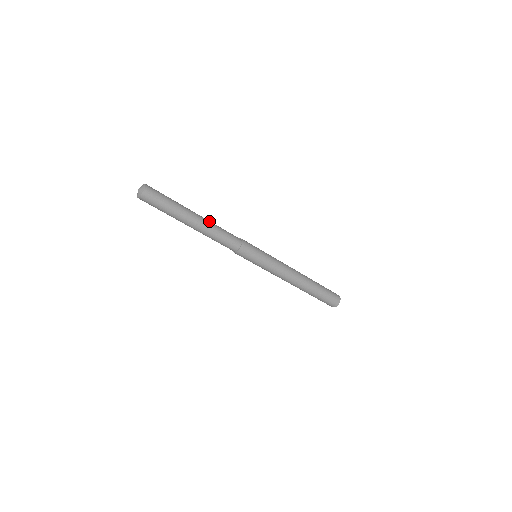
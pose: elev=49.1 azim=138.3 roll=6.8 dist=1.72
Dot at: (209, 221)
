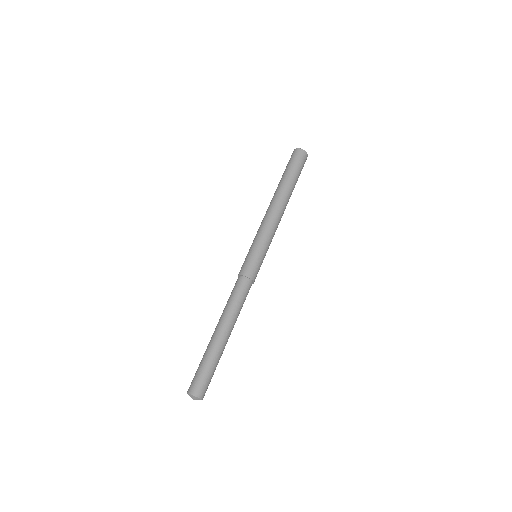
Dot at: (231, 319)
